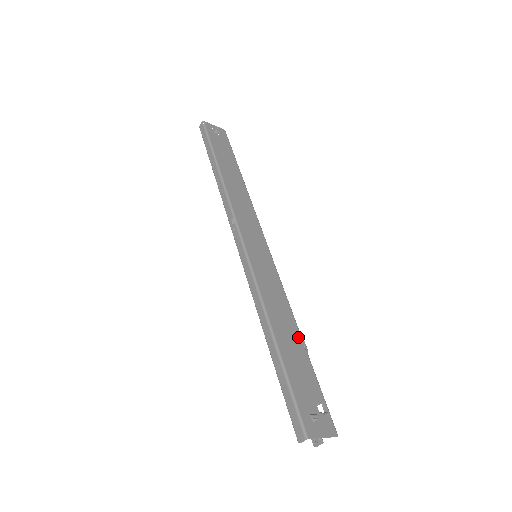
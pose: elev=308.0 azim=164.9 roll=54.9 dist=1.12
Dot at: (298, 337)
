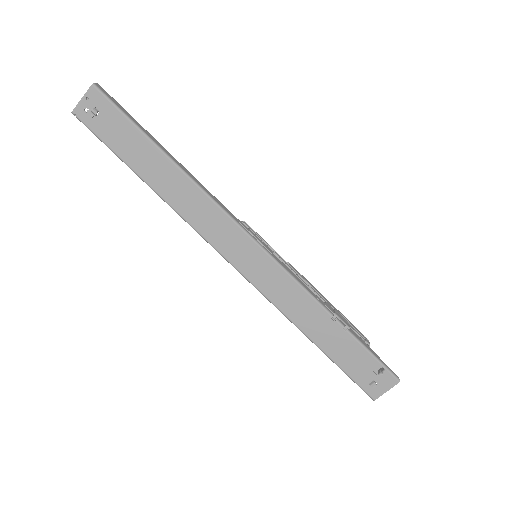
Dot at: (334, 325)
